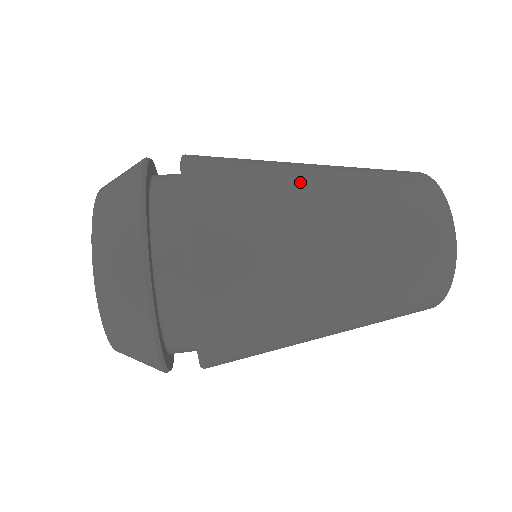
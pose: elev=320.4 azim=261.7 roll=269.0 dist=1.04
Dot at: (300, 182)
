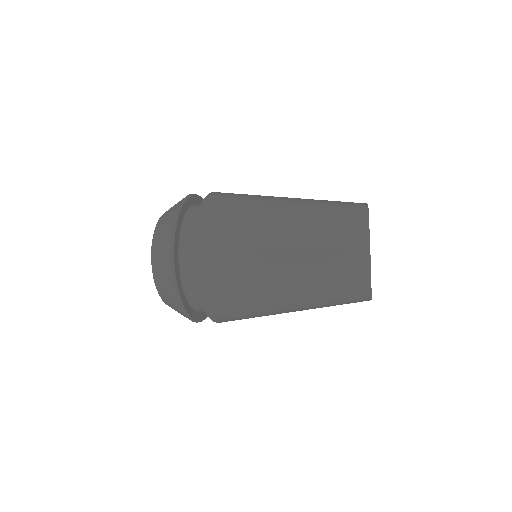
Dot at: (270, 204)
